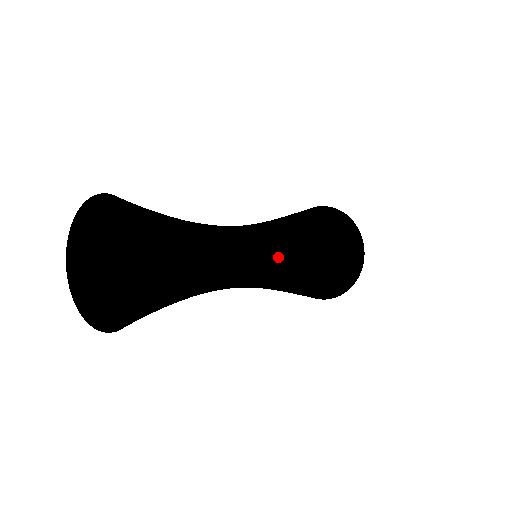
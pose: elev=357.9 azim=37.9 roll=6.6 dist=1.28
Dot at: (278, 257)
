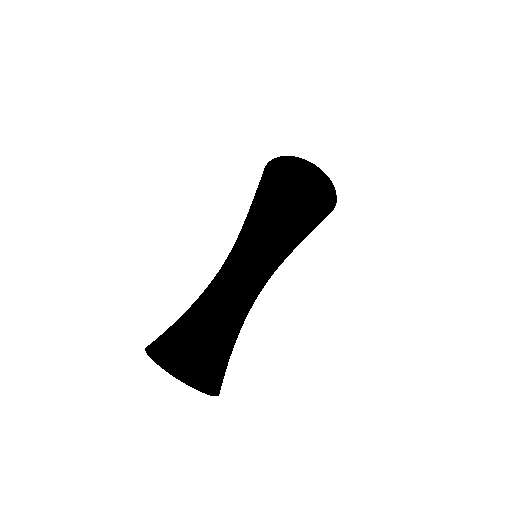
Dot at: occluded
